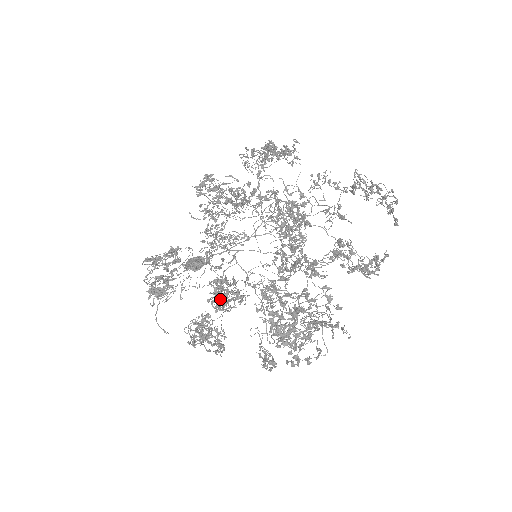
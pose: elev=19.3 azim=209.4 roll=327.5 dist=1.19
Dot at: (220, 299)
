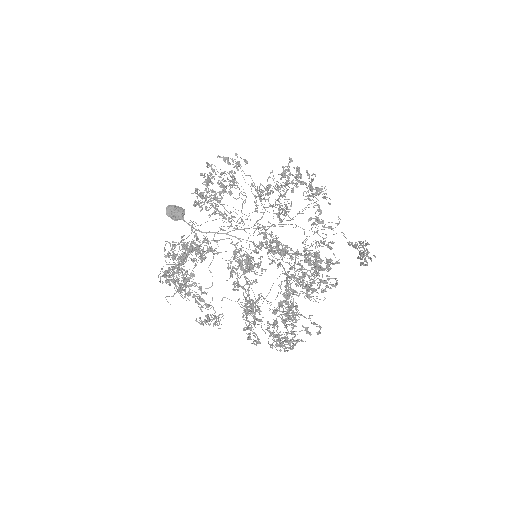
Dot at: (251, 327)
